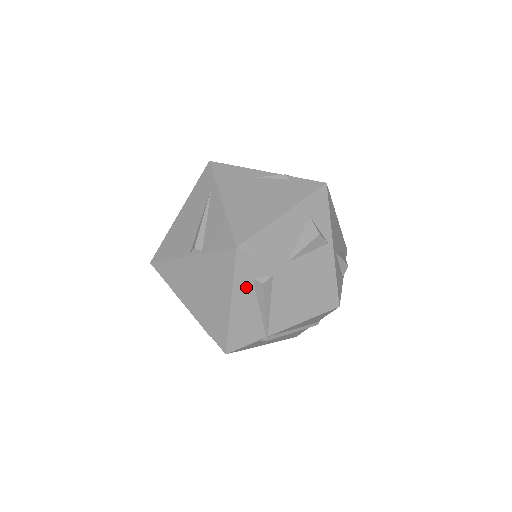
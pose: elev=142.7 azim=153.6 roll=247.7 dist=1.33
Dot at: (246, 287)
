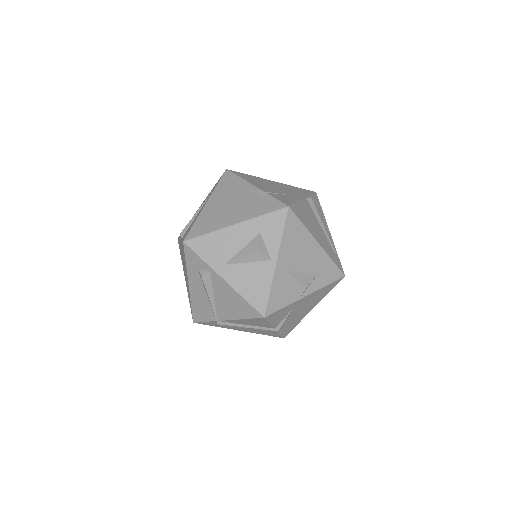
Dot at: (195, 274)
